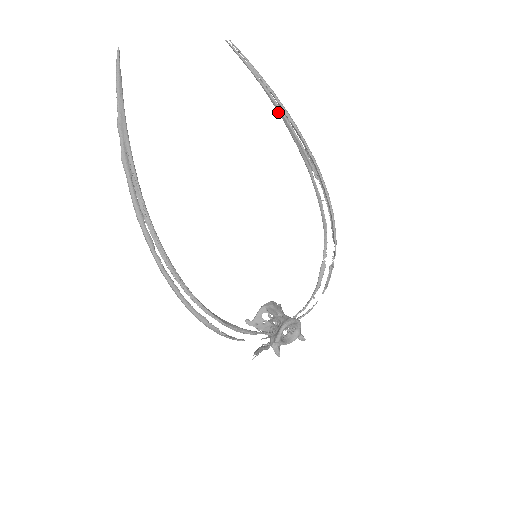
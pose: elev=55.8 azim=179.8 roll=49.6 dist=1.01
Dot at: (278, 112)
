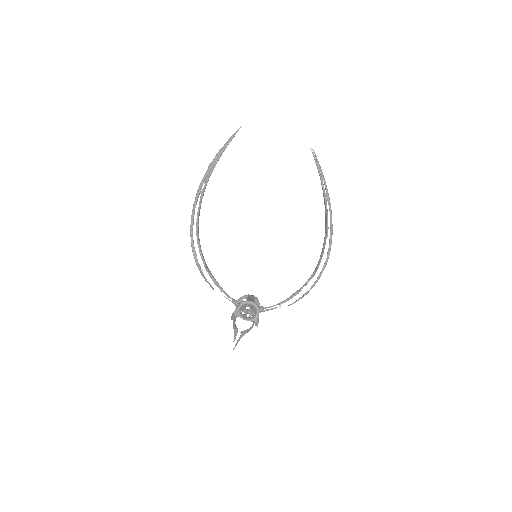
Dot at: (323, 193)
